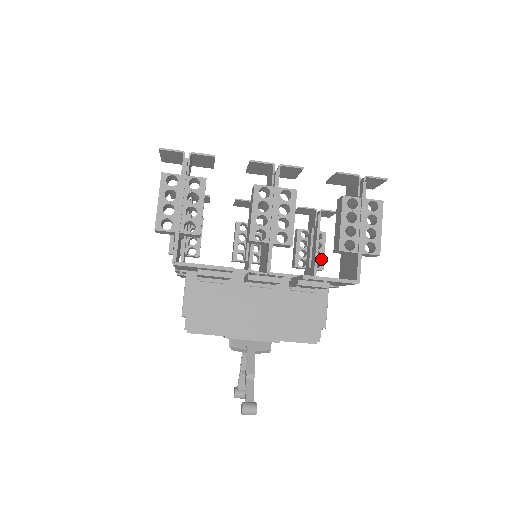
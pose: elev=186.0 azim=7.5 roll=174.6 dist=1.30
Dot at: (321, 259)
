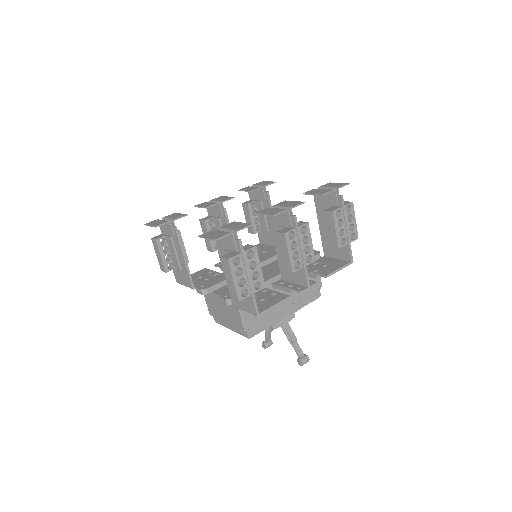
Dot at: occluded
